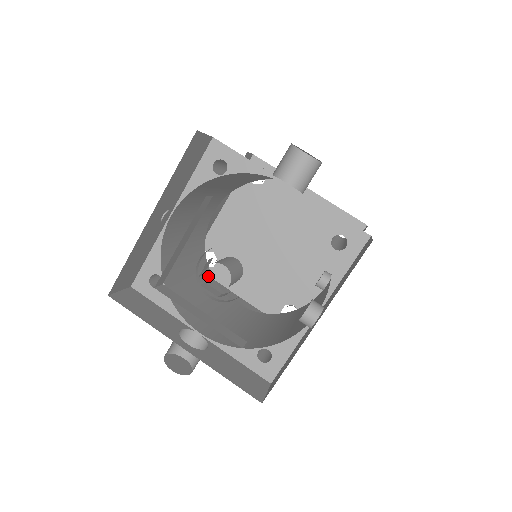
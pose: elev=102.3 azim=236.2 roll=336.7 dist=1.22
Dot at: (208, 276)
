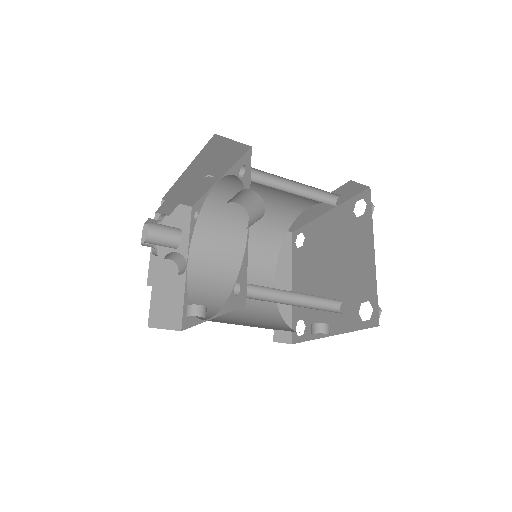
Dot at: (272, 248)
